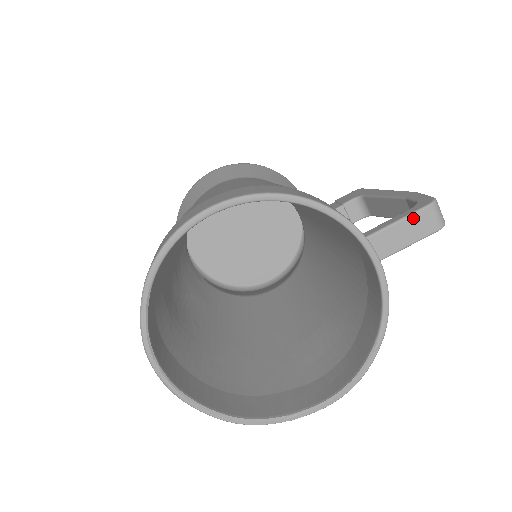
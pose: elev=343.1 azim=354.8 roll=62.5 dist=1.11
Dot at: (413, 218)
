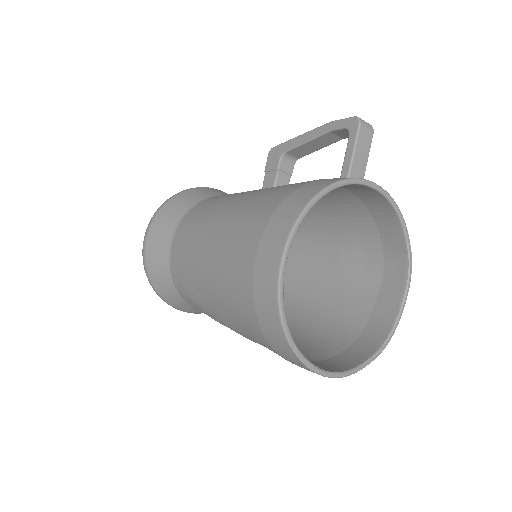
Dot at: (359, 140)
